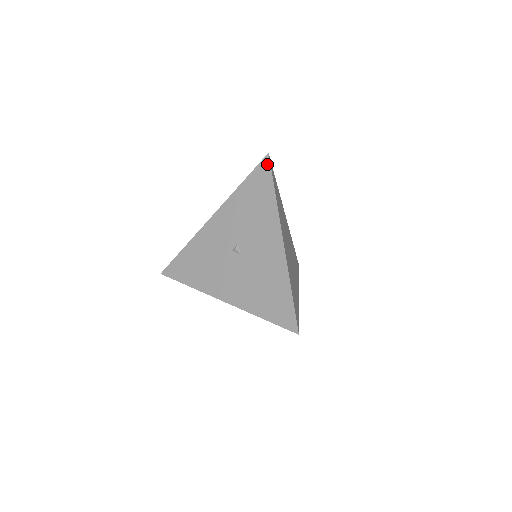
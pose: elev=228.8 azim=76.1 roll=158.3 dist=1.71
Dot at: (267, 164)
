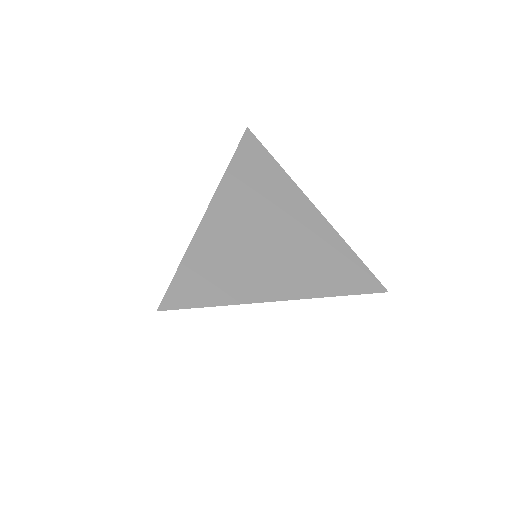
Dot at: (243, 139)
